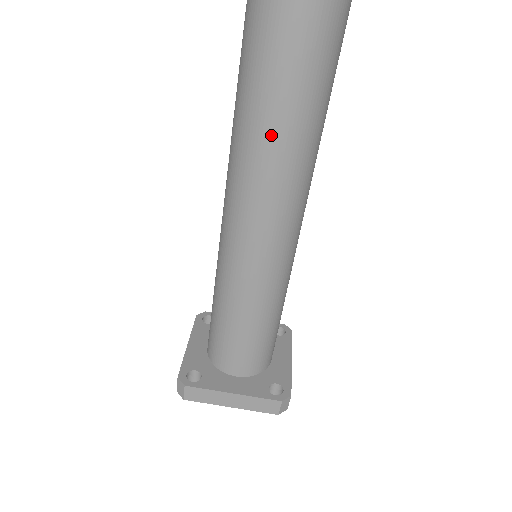
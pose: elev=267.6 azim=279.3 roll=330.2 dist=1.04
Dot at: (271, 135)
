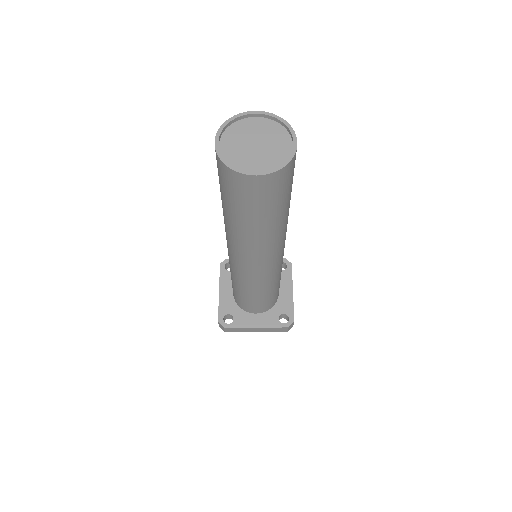
Dot at: (252, 232)
